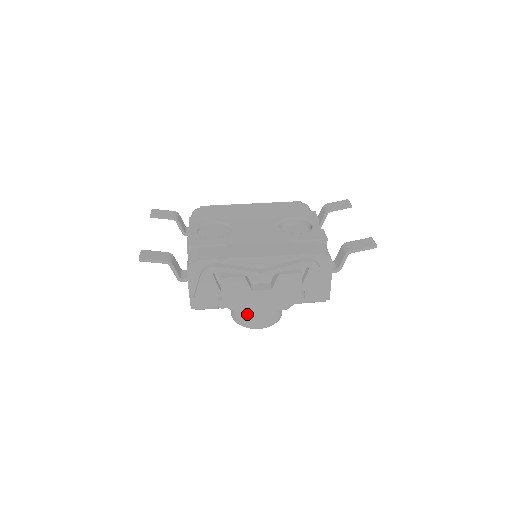
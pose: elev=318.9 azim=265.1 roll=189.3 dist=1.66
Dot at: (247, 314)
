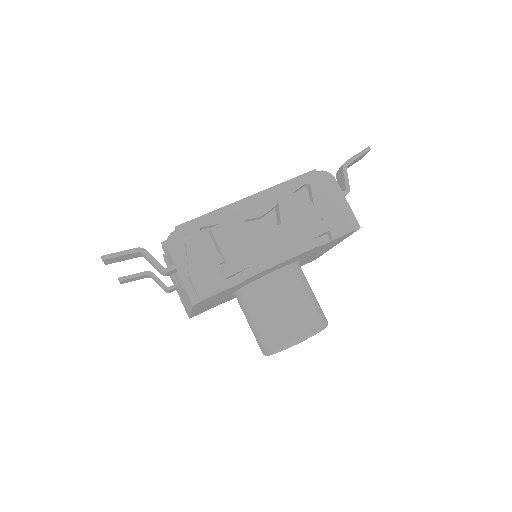
Dot at: (279, 321)
